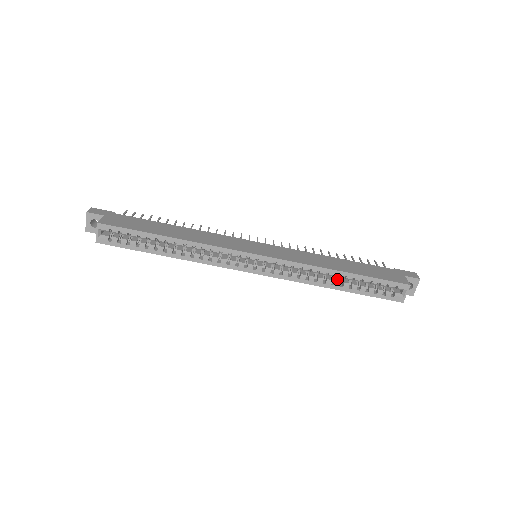
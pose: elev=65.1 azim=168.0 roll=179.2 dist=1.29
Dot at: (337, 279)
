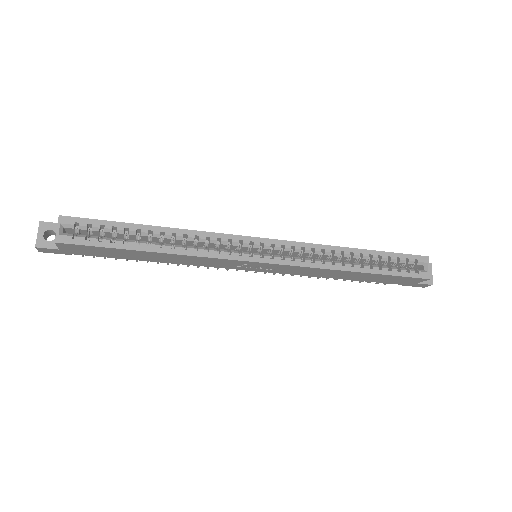
Dot at: (353, 264)
